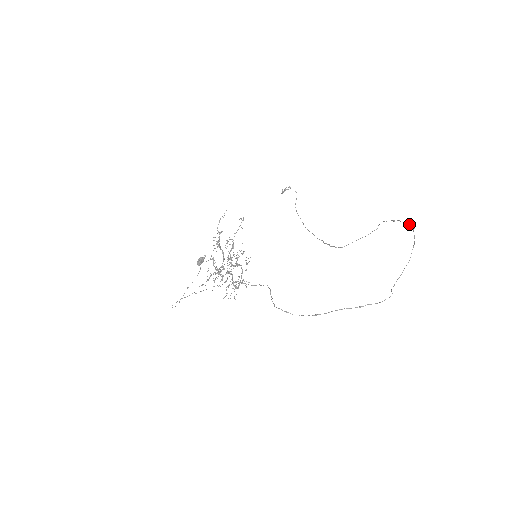
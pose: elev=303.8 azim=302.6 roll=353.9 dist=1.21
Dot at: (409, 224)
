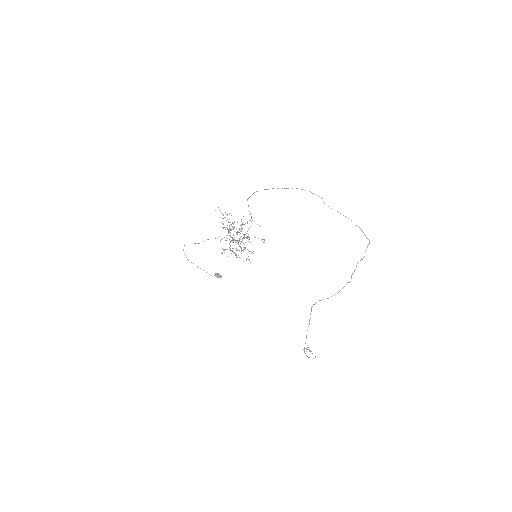
Dot at: (368, 244)
